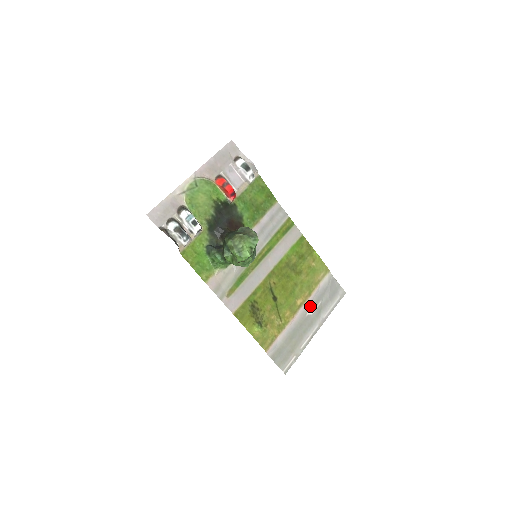
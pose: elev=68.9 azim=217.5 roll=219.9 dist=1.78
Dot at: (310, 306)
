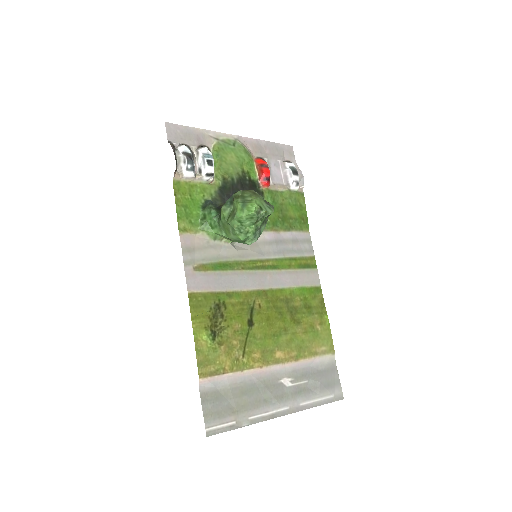
Dot at: (290, 374)
